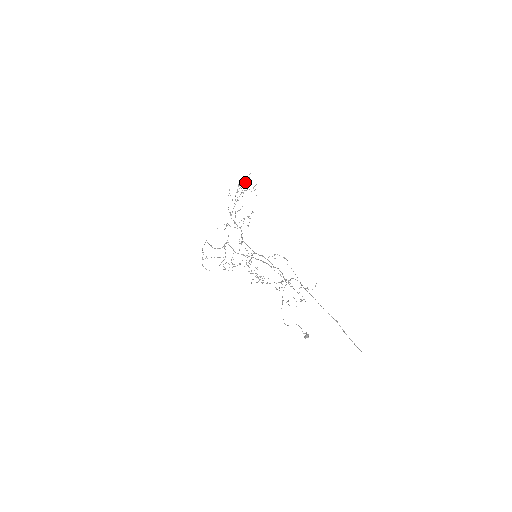
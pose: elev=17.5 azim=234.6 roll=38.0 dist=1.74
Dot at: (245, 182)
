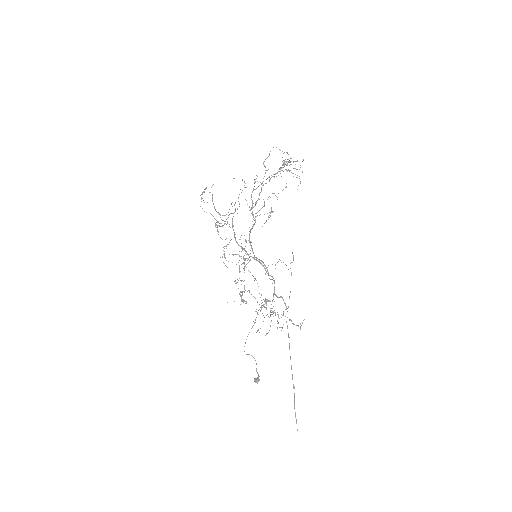
Dot at: (293, 162)
